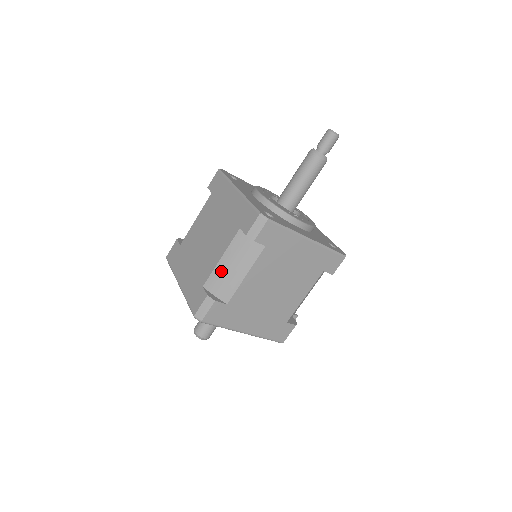
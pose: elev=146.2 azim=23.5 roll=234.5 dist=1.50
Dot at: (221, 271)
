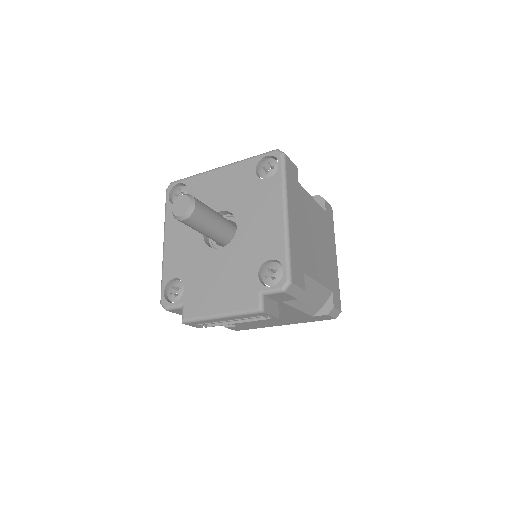
Dot at: occluded
